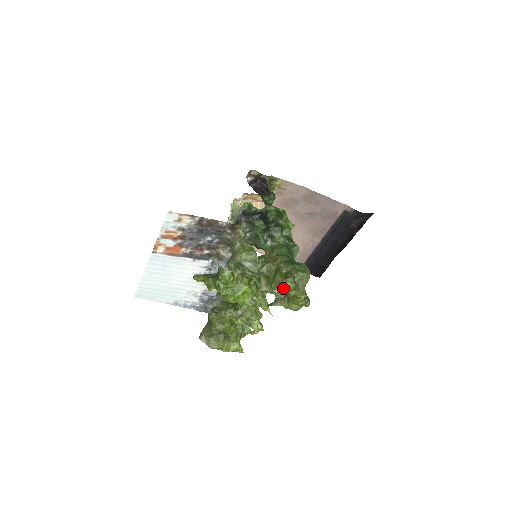
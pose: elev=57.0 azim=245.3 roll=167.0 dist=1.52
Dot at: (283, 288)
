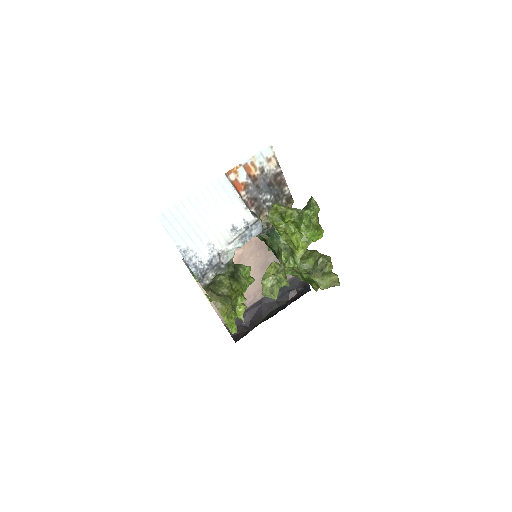
Dot at: (327, 259)
